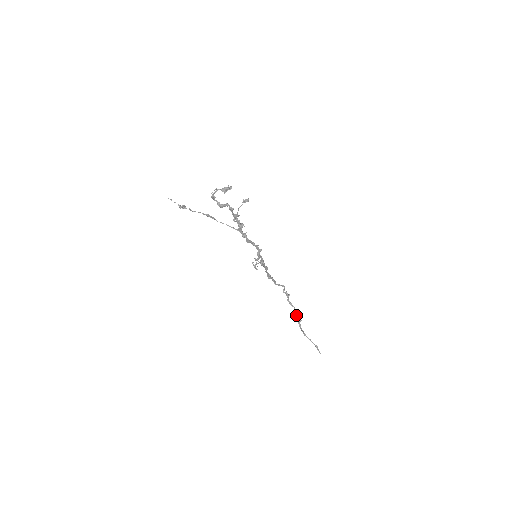
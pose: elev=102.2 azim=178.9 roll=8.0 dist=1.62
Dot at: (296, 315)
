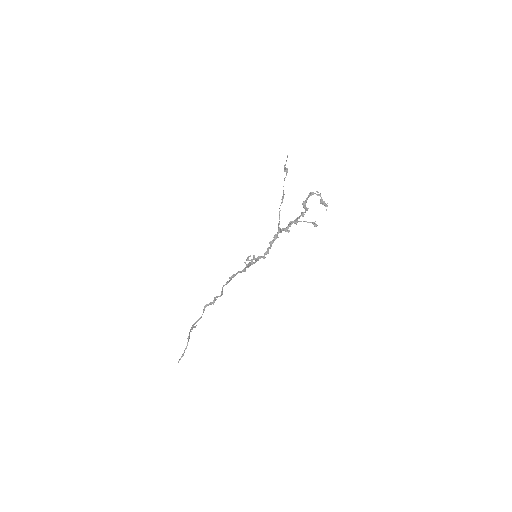
Dot at: (198, 320)
